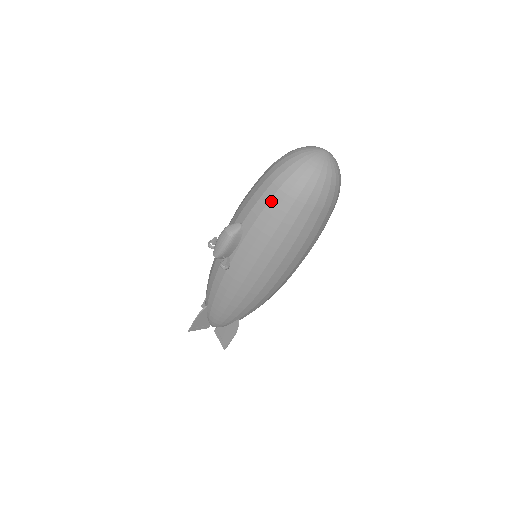
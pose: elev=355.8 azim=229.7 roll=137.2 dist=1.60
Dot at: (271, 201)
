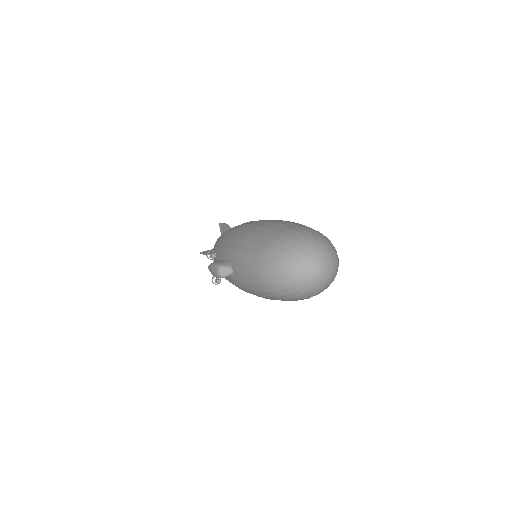
Dot at: (255, 285)
